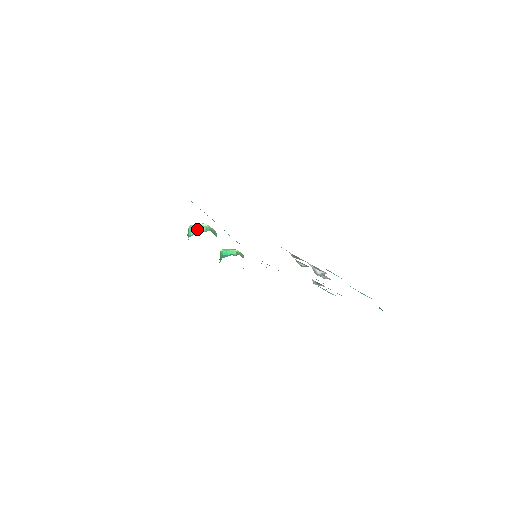
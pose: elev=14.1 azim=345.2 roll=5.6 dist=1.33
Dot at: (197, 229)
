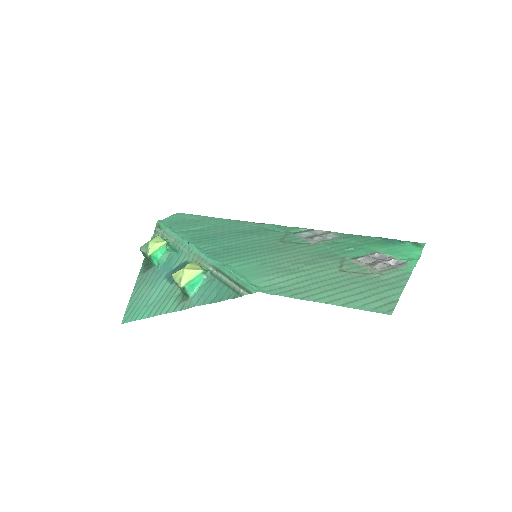
Dot at: (196, 282)
